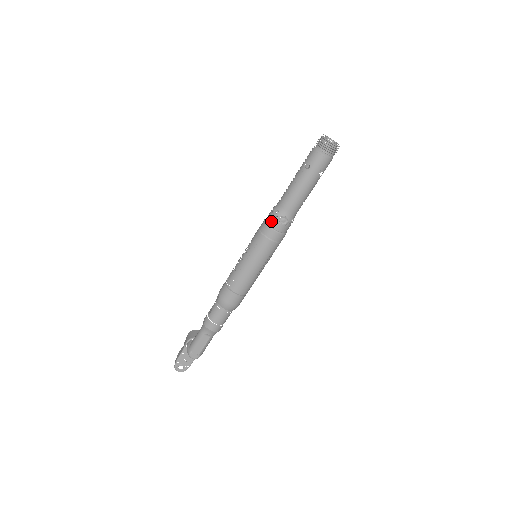
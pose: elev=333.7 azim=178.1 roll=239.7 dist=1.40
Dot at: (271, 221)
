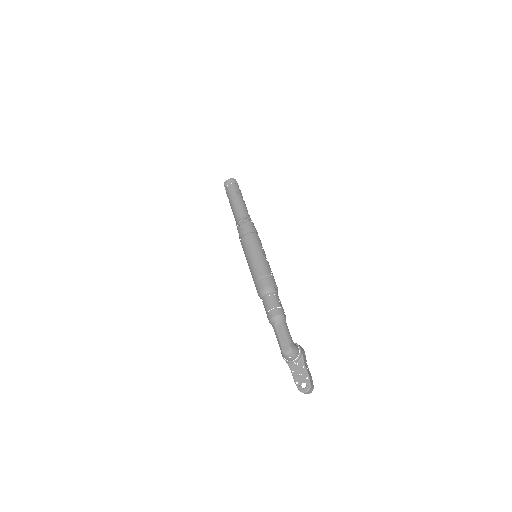
Dot at: (238, 231)
